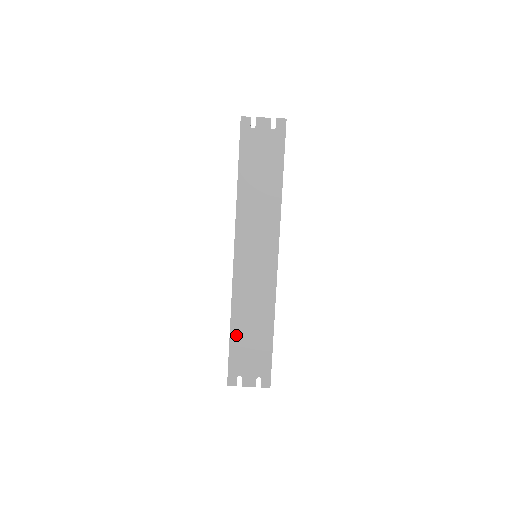
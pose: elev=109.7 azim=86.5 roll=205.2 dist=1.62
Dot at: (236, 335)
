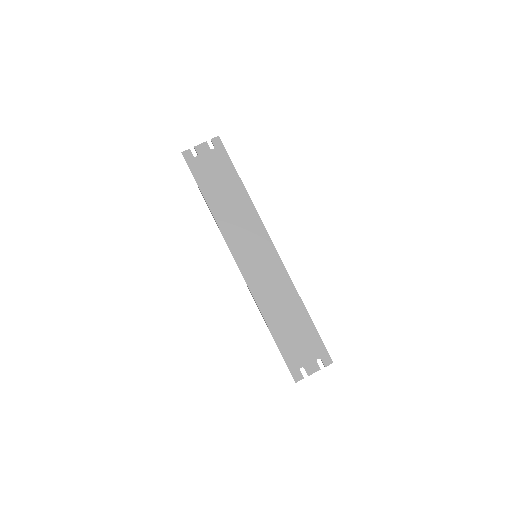
Dot at: (278, 333)
